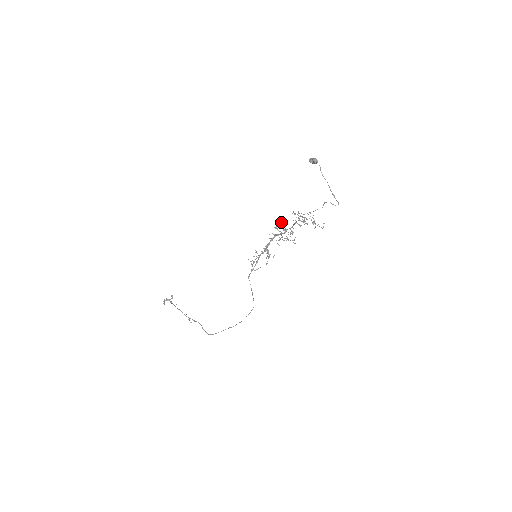
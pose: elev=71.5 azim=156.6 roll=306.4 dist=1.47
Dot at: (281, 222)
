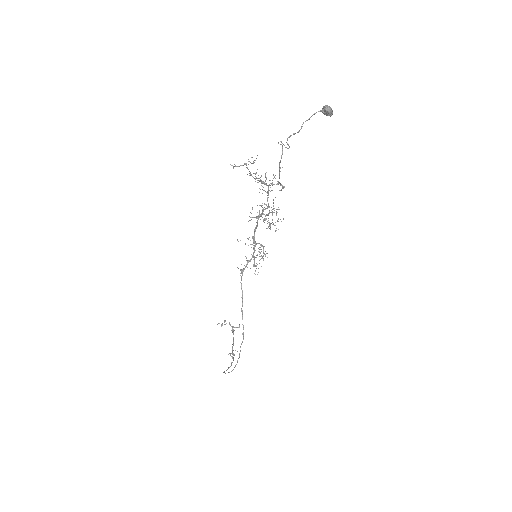
Dot at: (273, 200)
